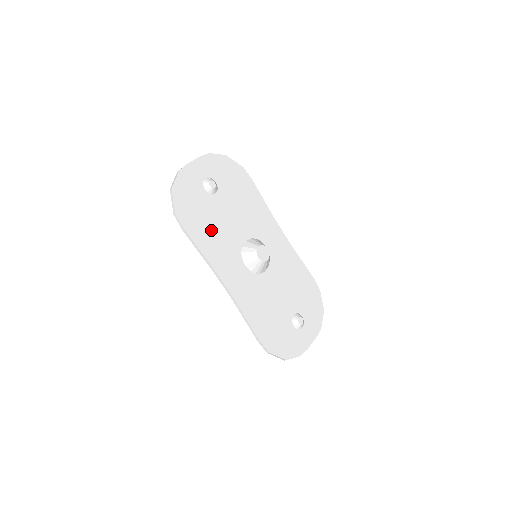
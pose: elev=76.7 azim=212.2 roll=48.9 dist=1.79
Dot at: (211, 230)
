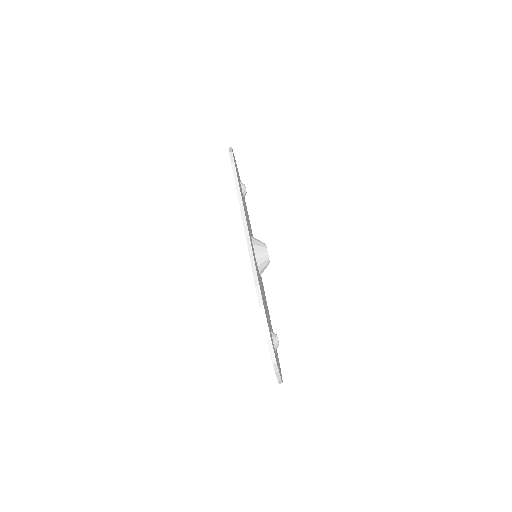
Dot at: occluded
